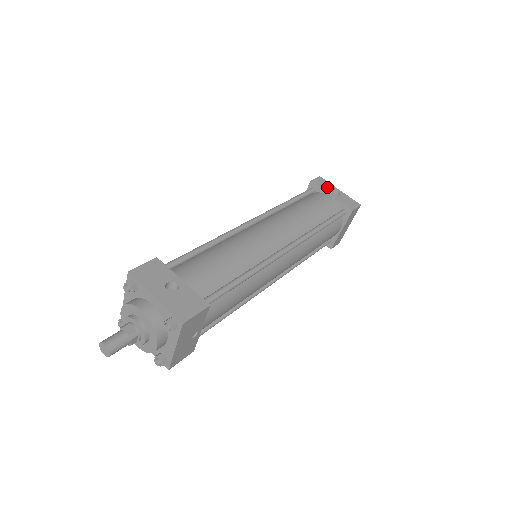
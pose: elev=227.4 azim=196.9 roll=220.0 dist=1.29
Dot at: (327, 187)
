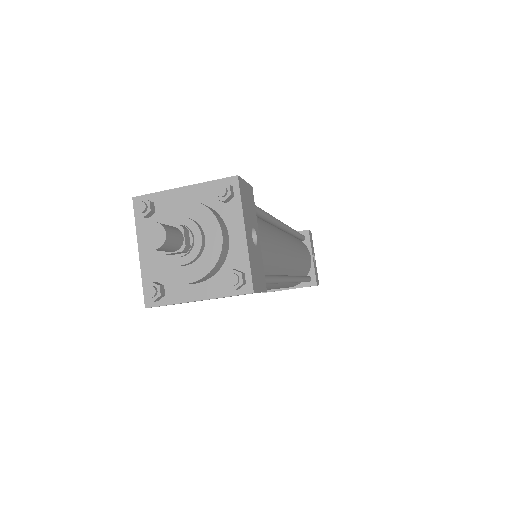
Dot at: occluded
